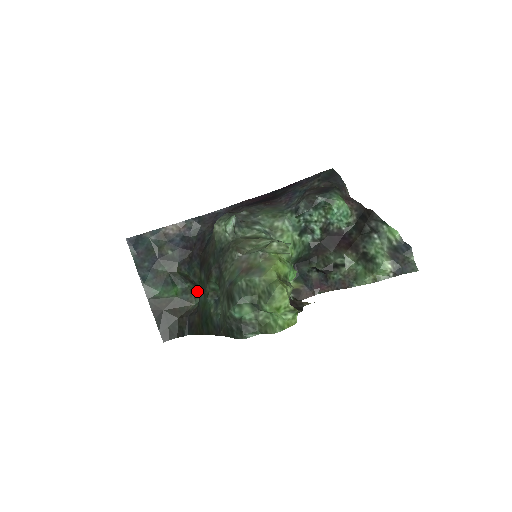
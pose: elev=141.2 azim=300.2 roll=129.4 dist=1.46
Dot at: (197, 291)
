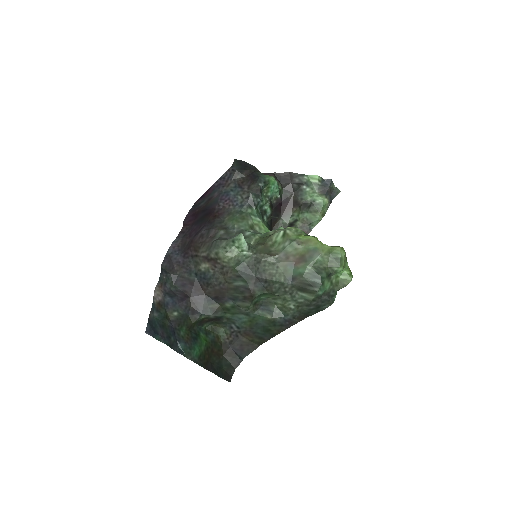
Dot at: (223, 322)
